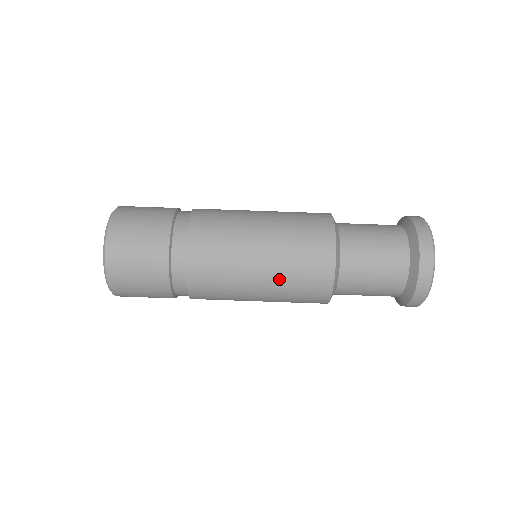
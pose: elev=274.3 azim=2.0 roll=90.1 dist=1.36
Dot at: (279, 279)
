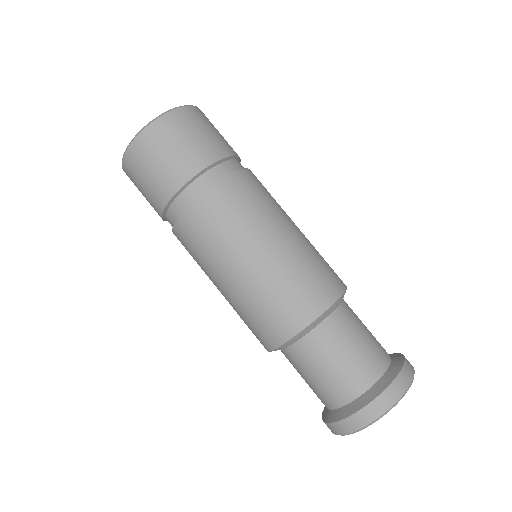
Dot at: (233, 305)
